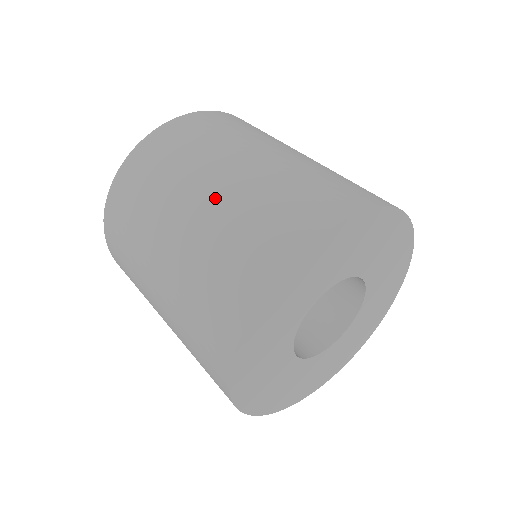
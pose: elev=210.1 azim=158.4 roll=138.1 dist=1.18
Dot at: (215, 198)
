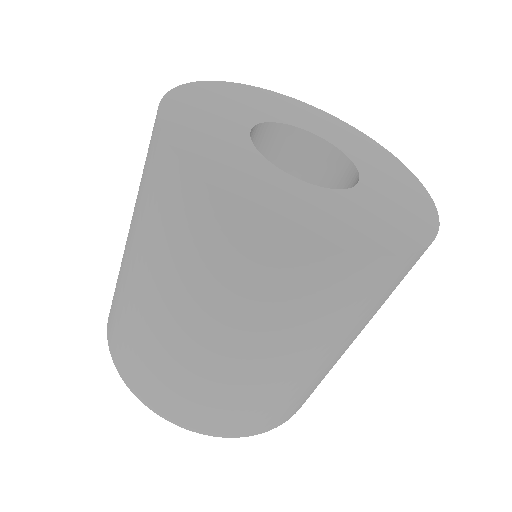
Dot at: occluded
